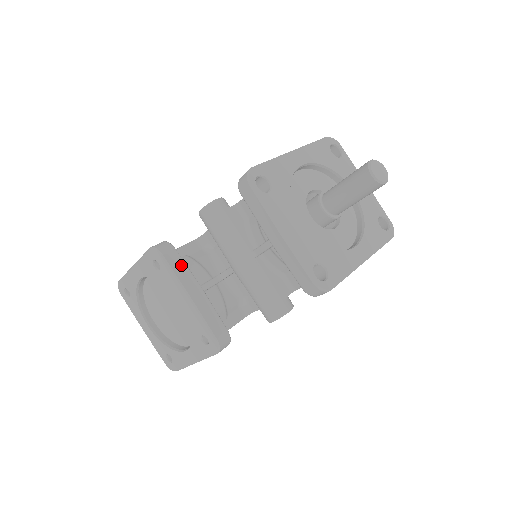
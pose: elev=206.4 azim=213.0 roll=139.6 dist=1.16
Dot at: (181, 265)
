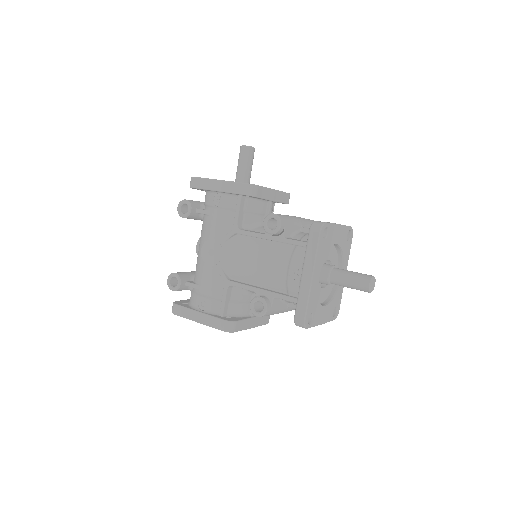
Dot at: (243, 323)
